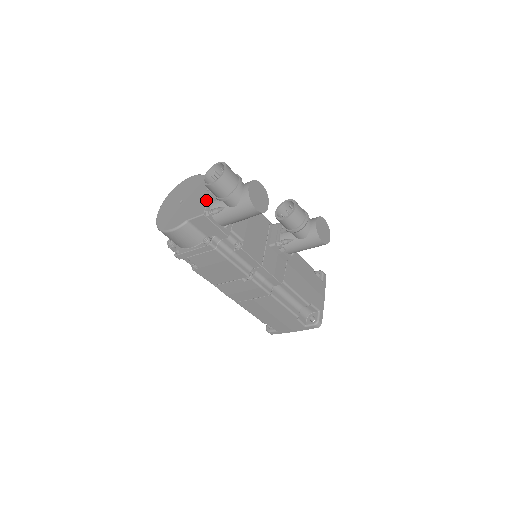
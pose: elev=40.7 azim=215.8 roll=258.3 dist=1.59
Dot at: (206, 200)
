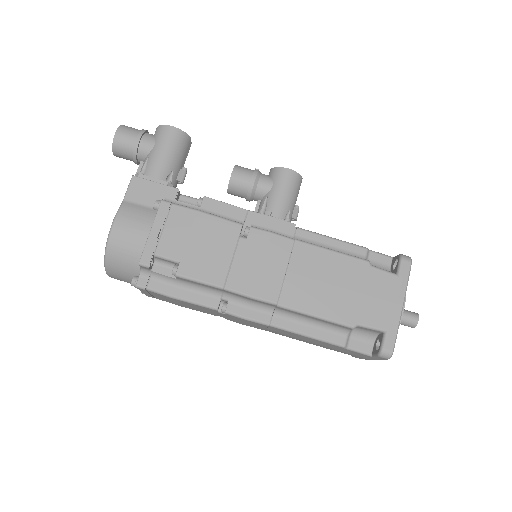
Dot at: occluded
